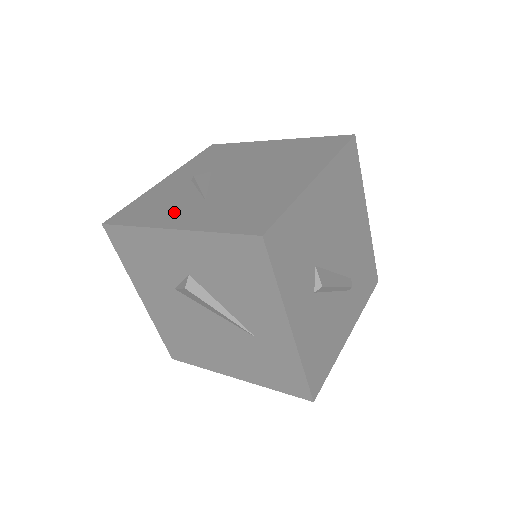
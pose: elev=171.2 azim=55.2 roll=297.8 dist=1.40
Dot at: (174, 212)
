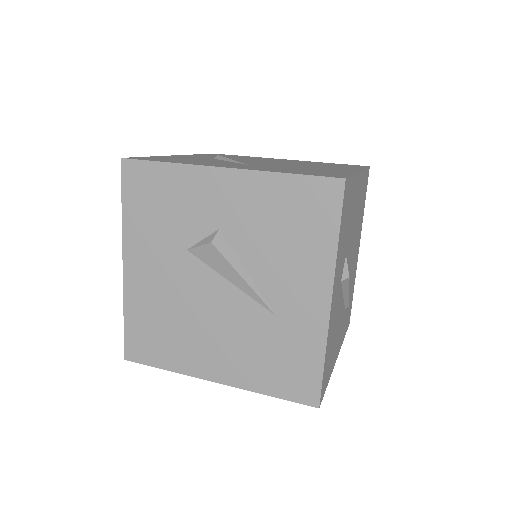
Dot at: (216, 163)
